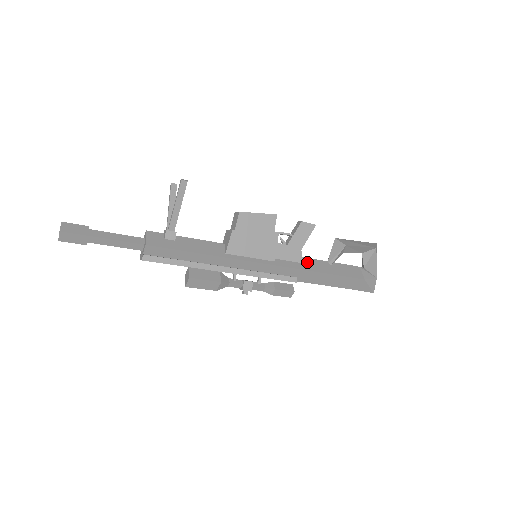
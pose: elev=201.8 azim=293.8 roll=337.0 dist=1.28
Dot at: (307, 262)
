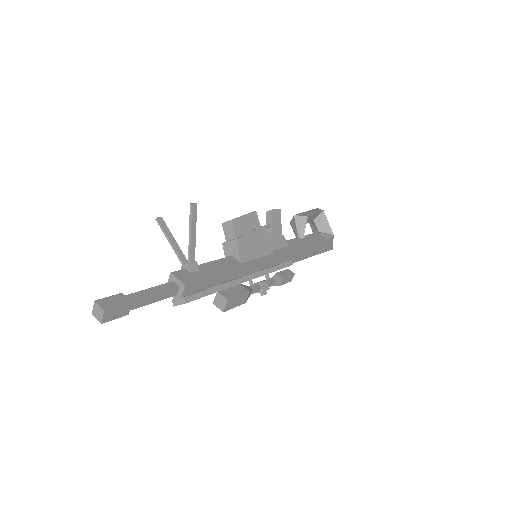
Dot at: (290, 244)
